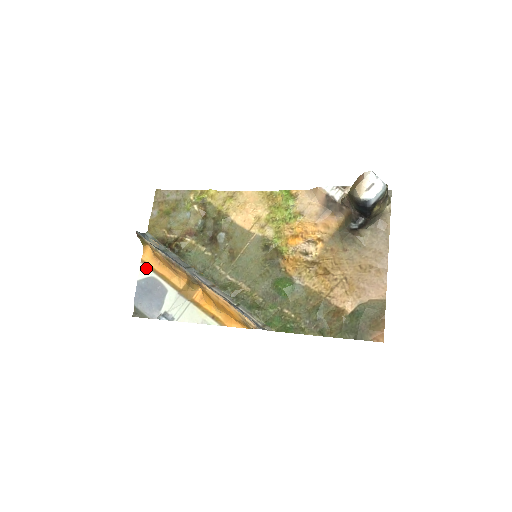
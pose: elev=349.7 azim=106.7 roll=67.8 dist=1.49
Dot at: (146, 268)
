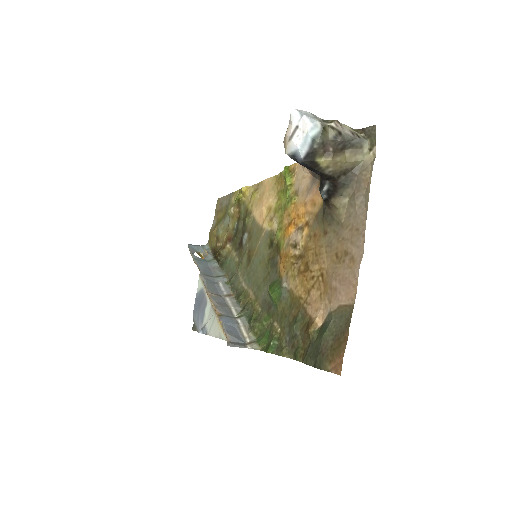
Dot at: (201, 280)
